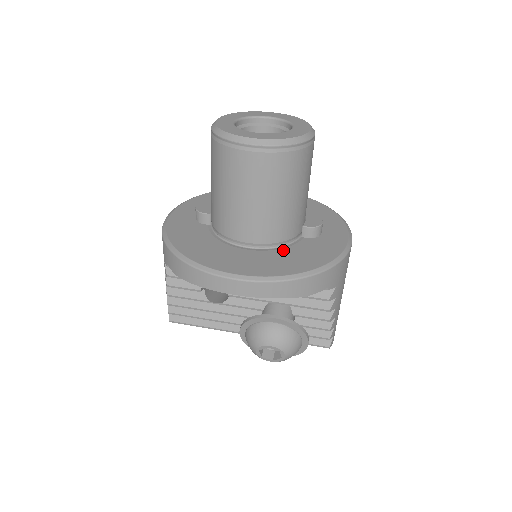
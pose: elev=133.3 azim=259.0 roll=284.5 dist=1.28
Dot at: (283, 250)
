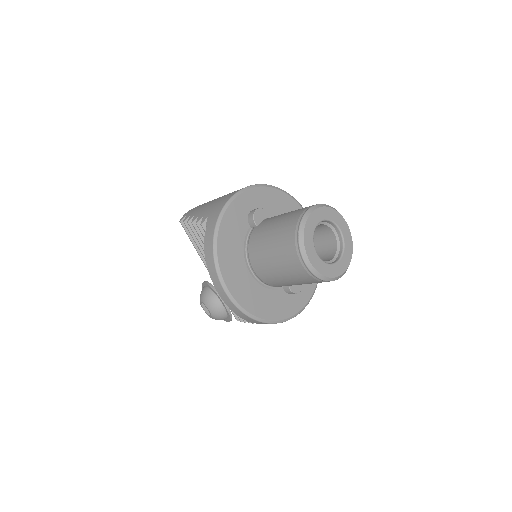
Dot at: (265, 289)
